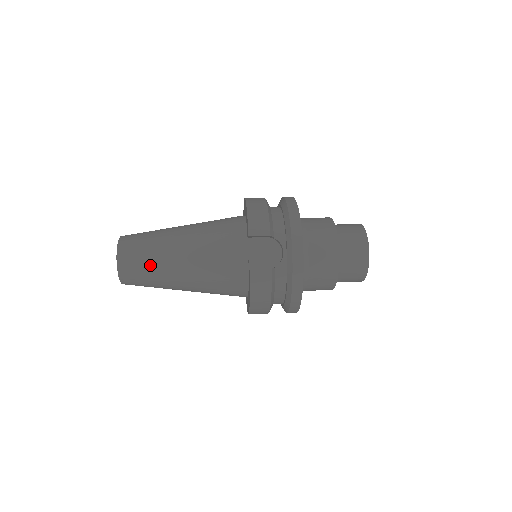
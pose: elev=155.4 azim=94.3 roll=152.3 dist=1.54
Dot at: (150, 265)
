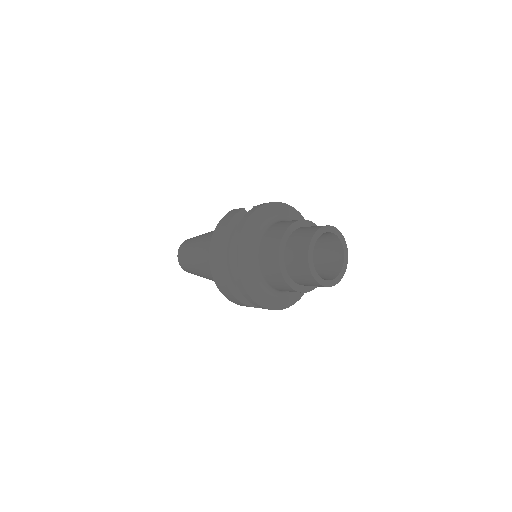
Dot at: occluded
